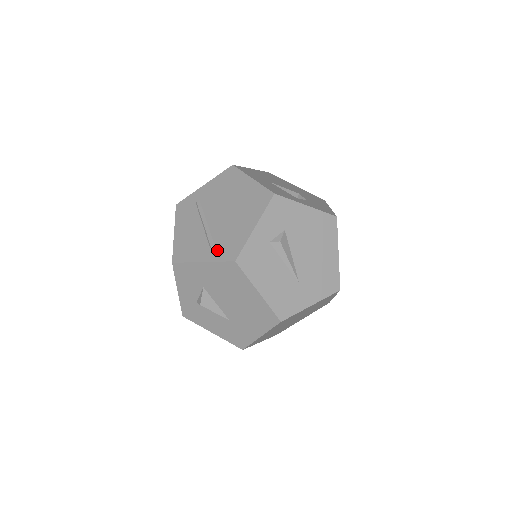
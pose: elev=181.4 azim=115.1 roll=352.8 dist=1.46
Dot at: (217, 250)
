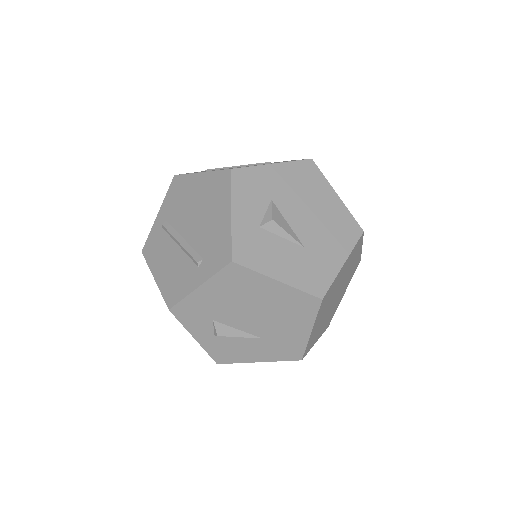
Dot at: occluded
